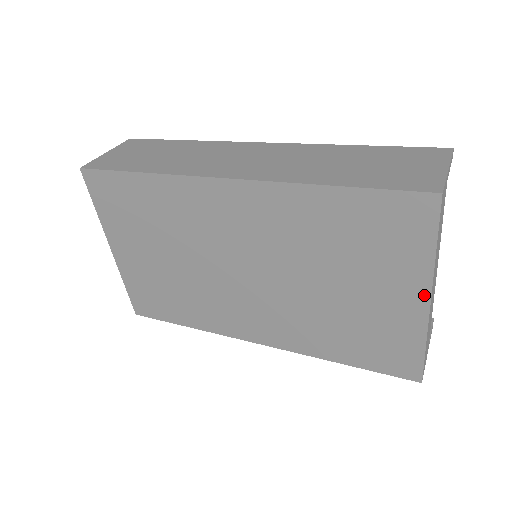
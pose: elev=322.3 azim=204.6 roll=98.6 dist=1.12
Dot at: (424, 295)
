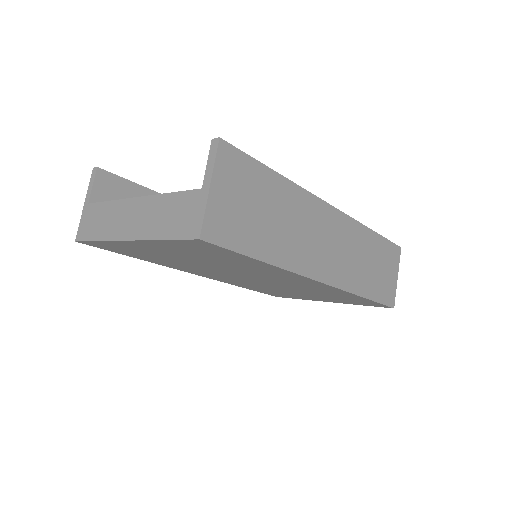
Dot at: occluded
